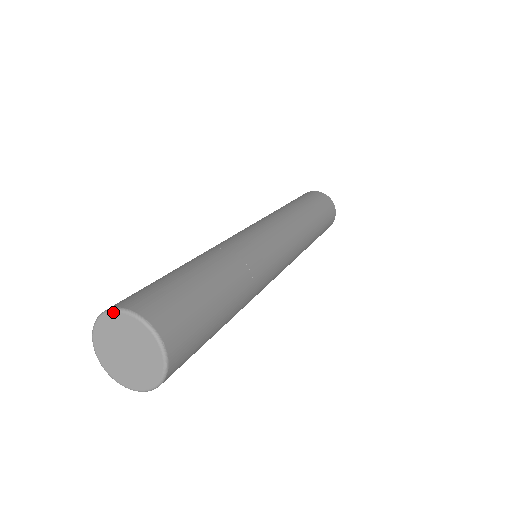
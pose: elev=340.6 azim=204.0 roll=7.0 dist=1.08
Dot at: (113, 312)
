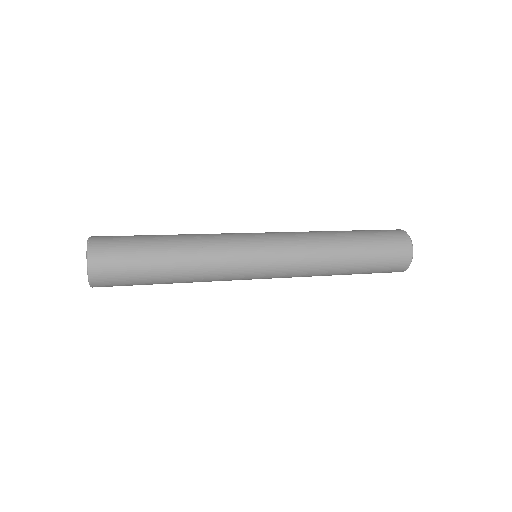
Dot at: (87, 245)
